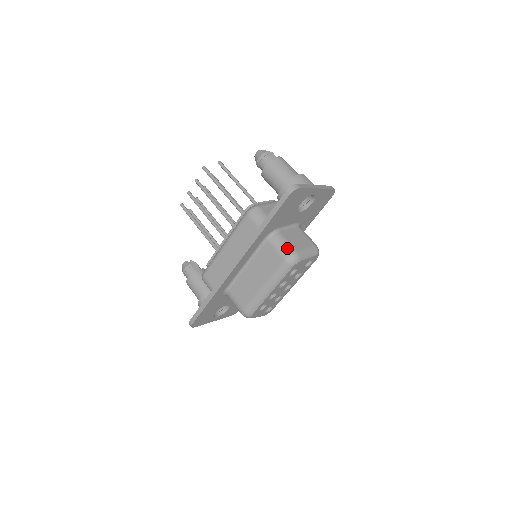
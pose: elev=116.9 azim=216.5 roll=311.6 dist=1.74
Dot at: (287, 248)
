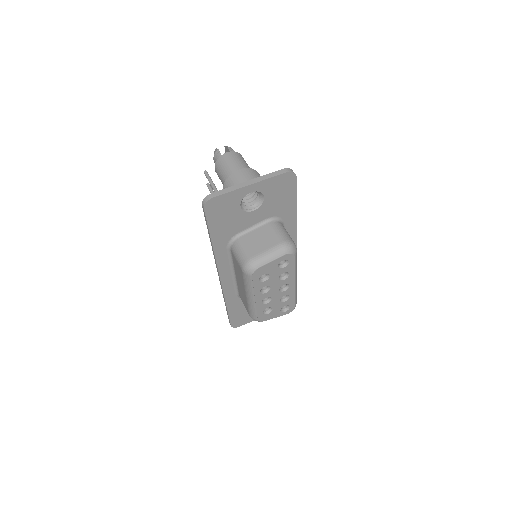
Dot at: (242, 257)
